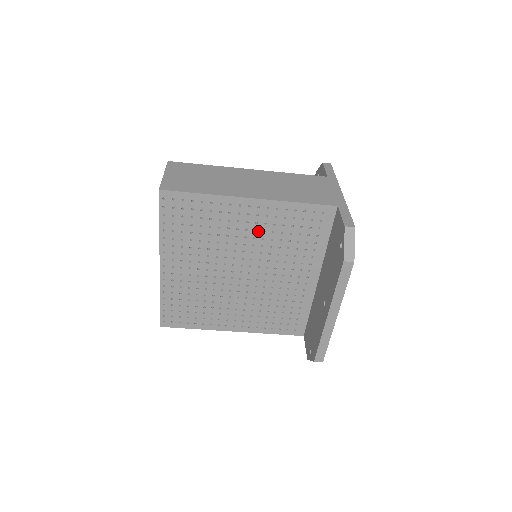
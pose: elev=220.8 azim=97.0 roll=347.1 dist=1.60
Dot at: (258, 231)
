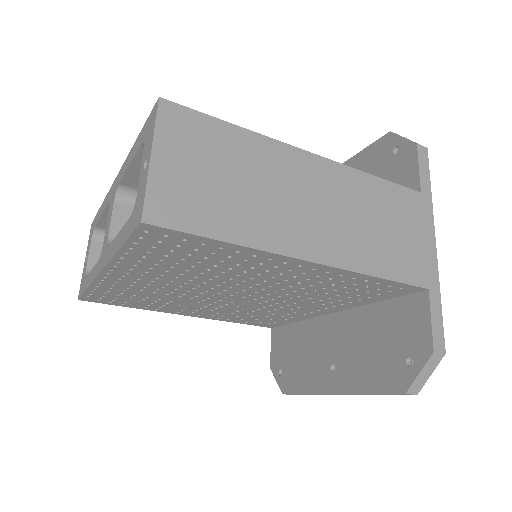
Dot at: (290, 281)
